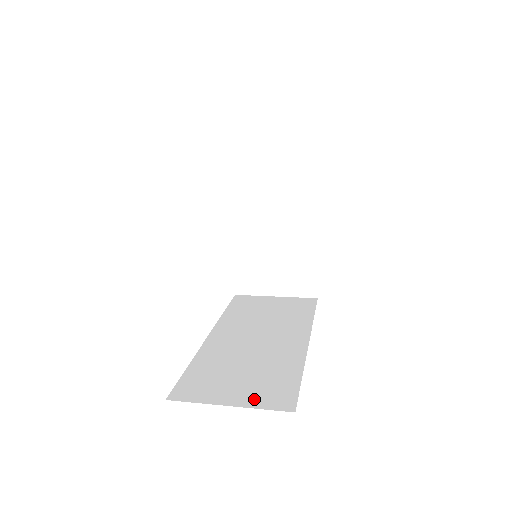
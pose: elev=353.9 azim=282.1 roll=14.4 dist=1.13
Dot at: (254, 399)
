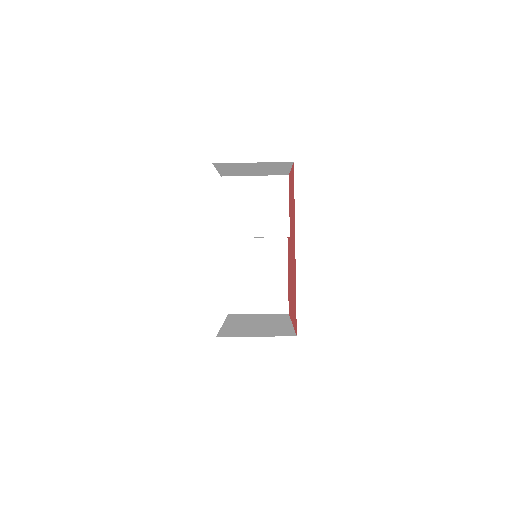
Dot at: occluded
